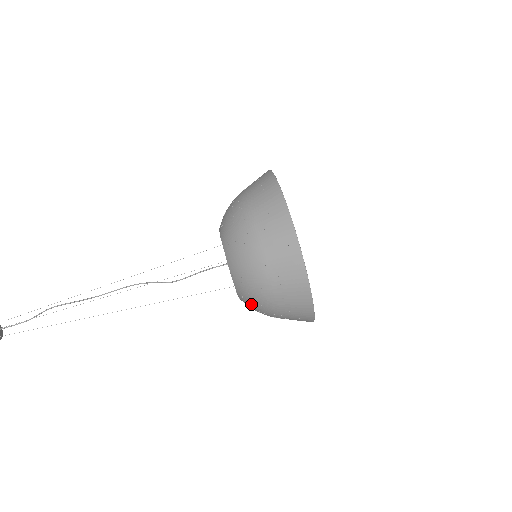
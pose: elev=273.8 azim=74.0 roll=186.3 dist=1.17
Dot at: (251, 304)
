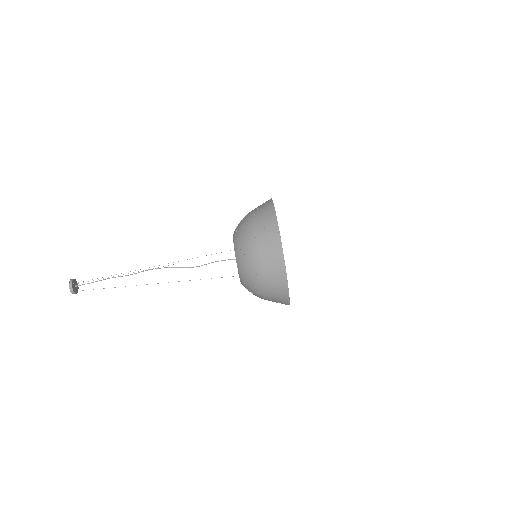
Dot at: (249, 291)
